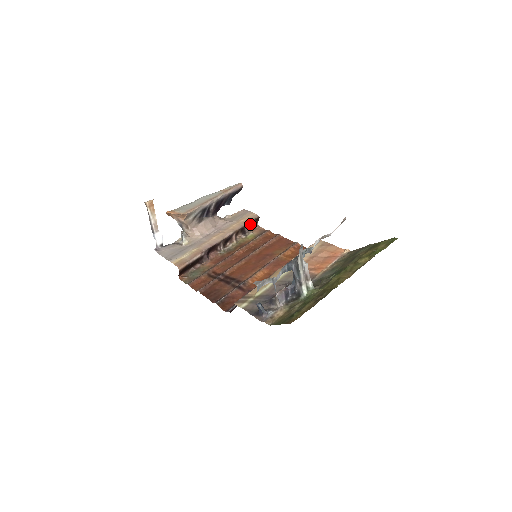
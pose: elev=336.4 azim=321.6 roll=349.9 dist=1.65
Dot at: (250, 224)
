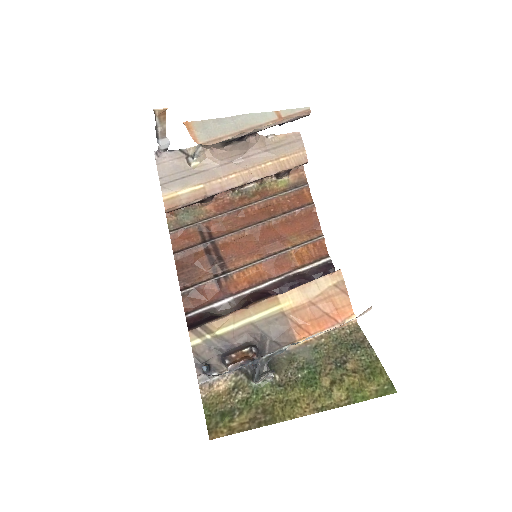
Dot at: (290, 169)
